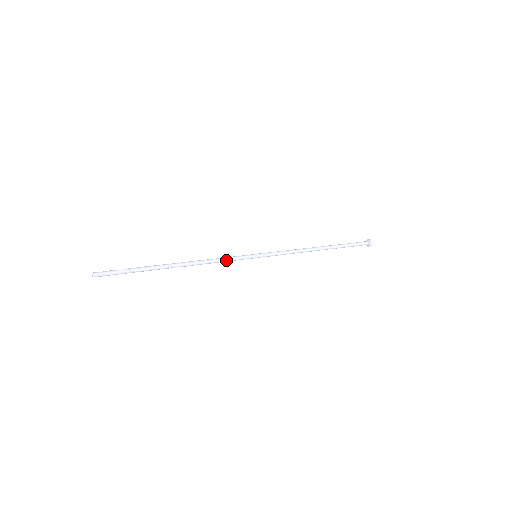
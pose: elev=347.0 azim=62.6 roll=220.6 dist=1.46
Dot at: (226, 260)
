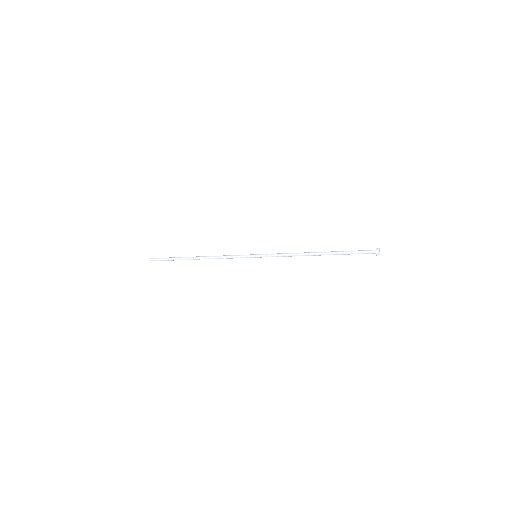
Dot at: (231, 256)
